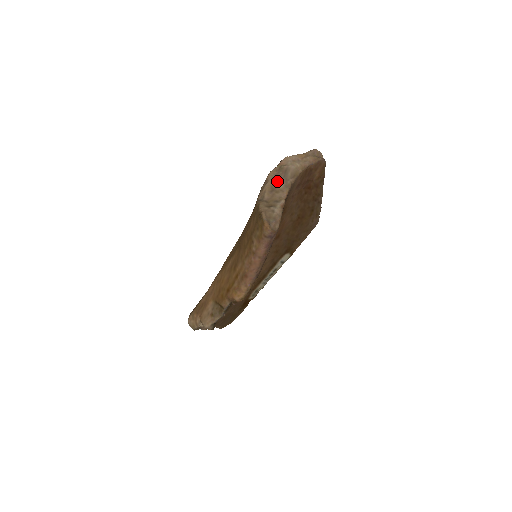
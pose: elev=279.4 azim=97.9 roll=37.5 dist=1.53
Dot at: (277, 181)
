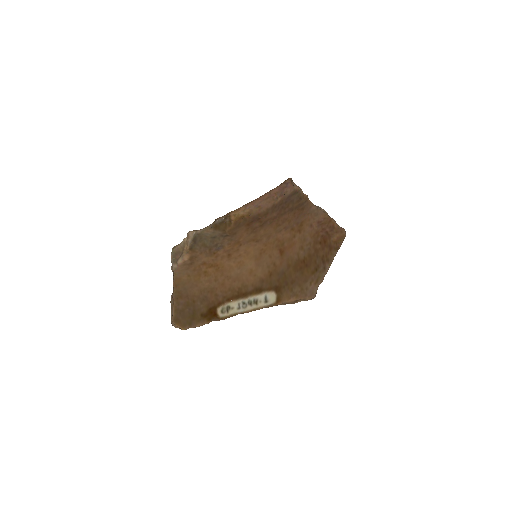
Dot at: occluded
